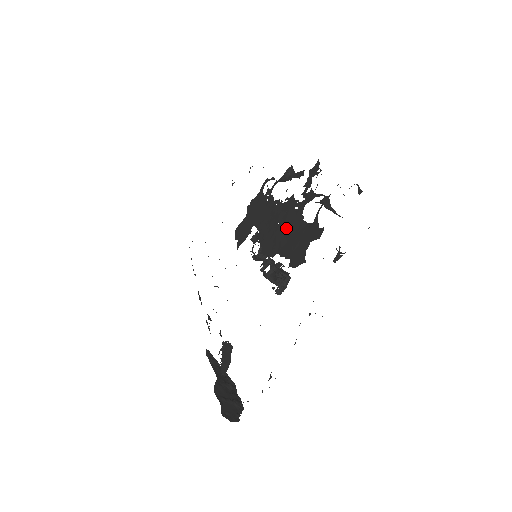
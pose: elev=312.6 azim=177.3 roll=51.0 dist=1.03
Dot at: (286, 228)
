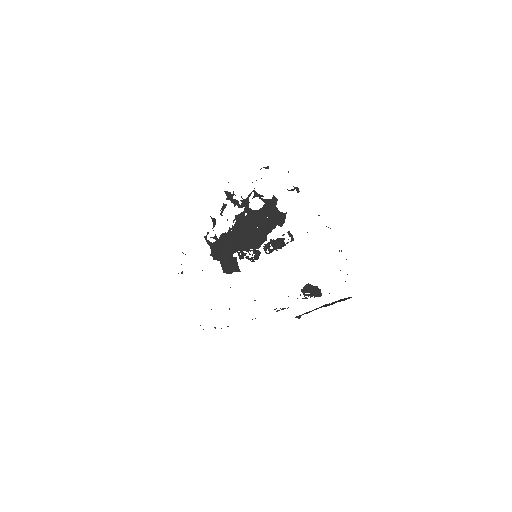
Dot at: (254, 225)
